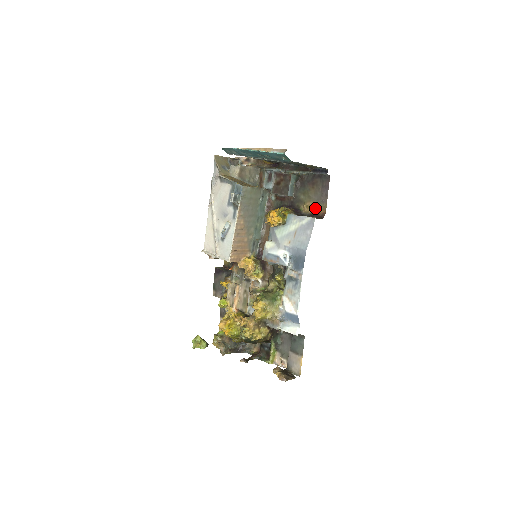
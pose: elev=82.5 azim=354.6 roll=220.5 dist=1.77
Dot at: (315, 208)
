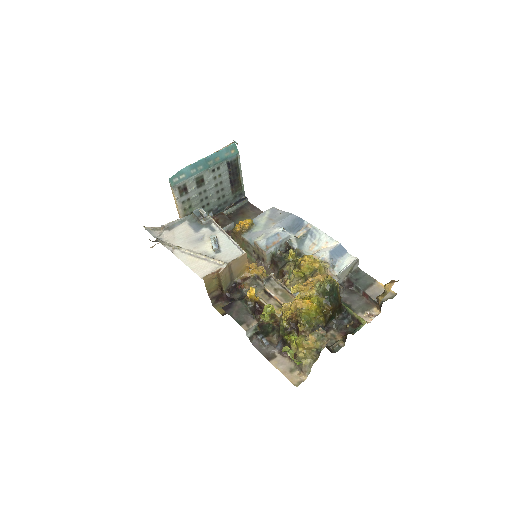
Dot at: occluded
